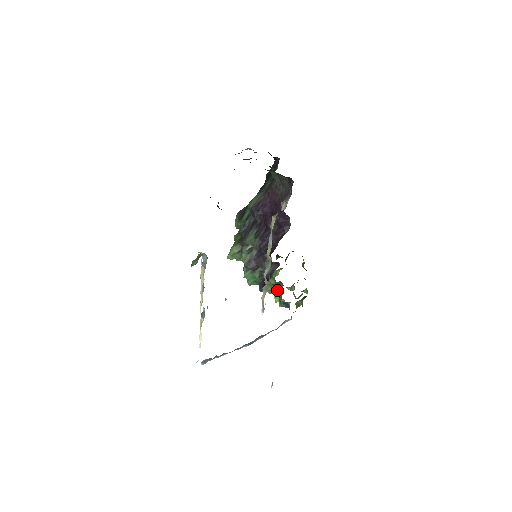
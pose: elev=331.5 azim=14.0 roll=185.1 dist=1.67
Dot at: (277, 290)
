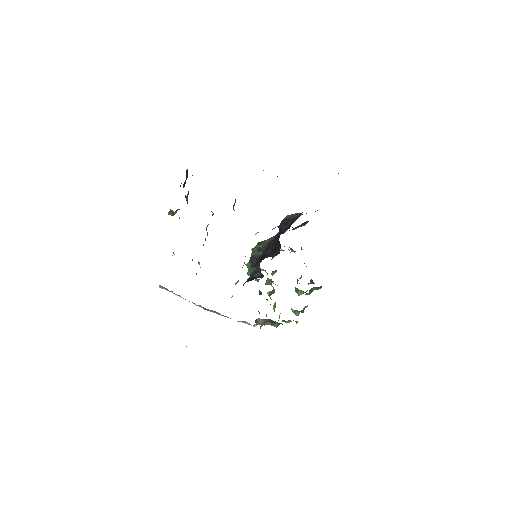
Dot at: occluded
